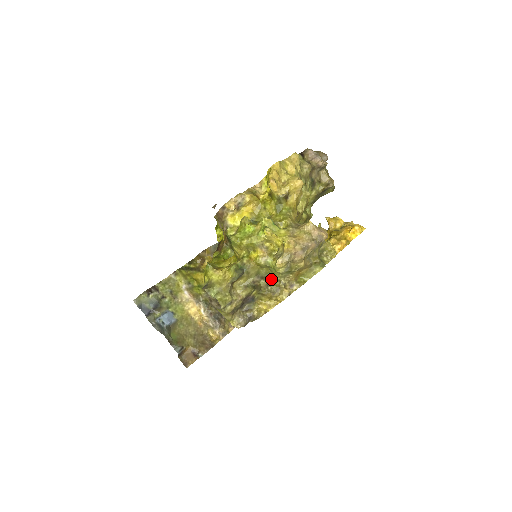
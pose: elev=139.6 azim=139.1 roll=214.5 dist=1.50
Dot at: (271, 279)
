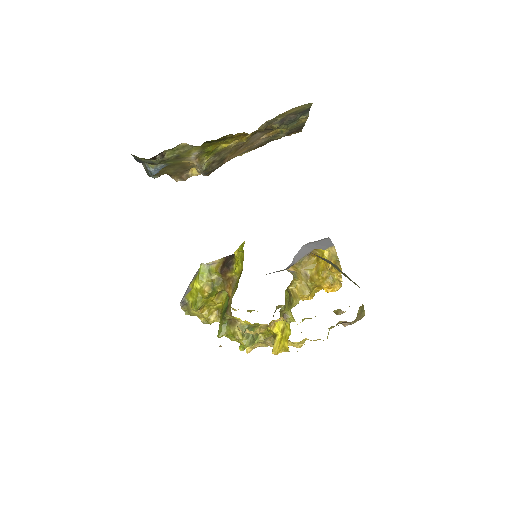
Dot at: occluded
